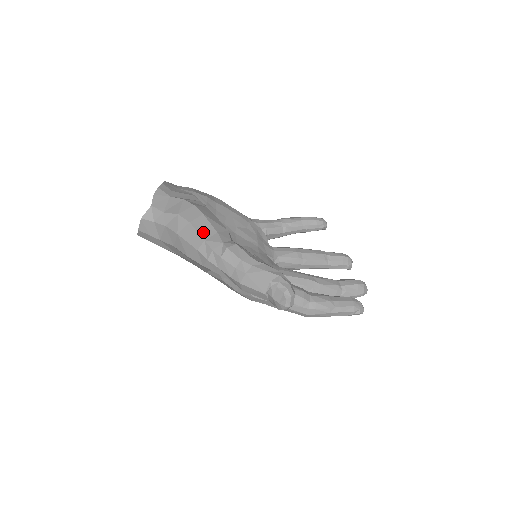
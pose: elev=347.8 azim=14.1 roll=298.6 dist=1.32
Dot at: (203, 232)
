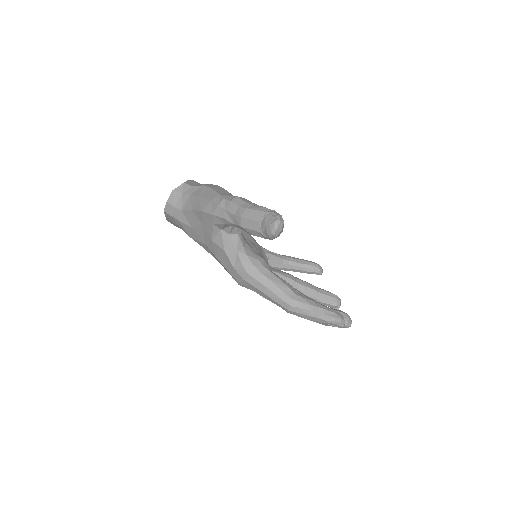
Dot at: (220, 192)
